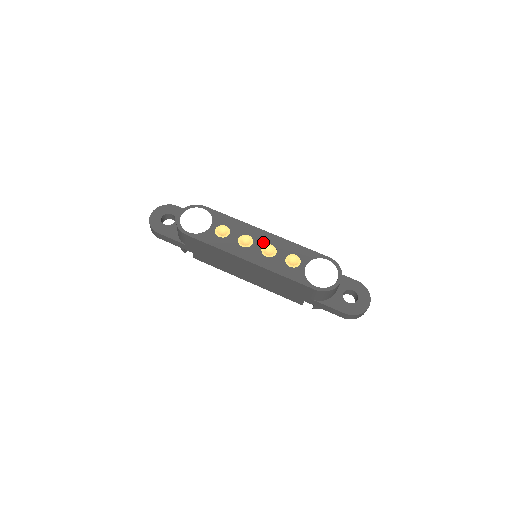
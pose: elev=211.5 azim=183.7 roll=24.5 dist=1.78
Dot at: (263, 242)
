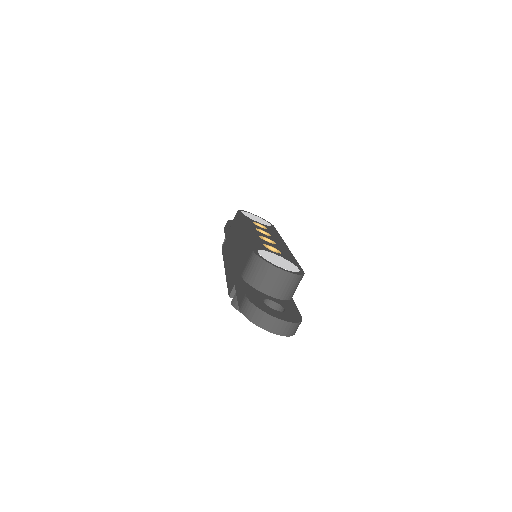
Dot at: (273, 240)
